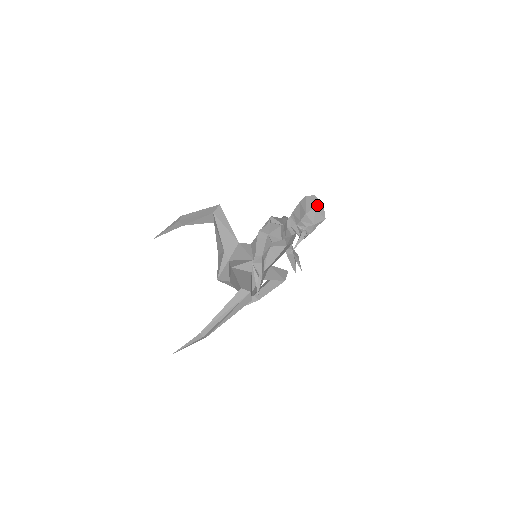
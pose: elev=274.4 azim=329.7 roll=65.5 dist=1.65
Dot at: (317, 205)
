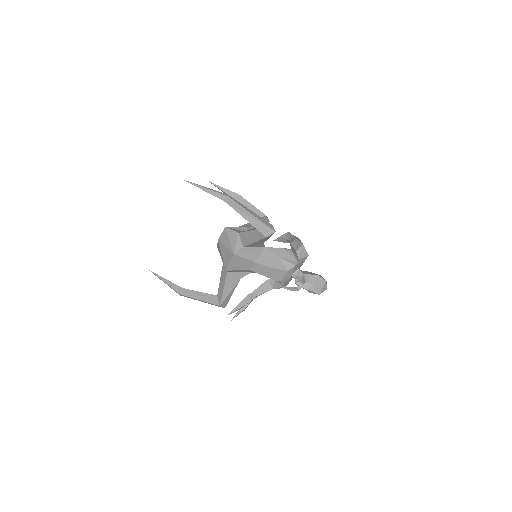
Dot at: (326, 283)
